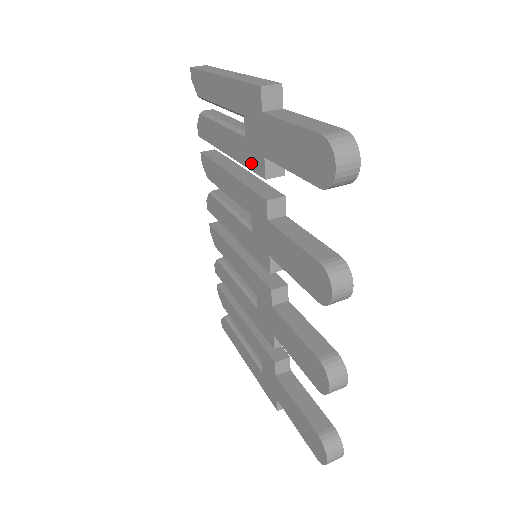
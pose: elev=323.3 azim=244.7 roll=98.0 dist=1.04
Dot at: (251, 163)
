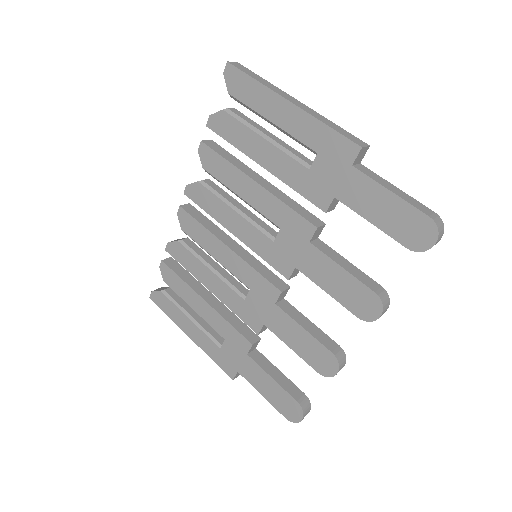
Dot at: (308, 192)
